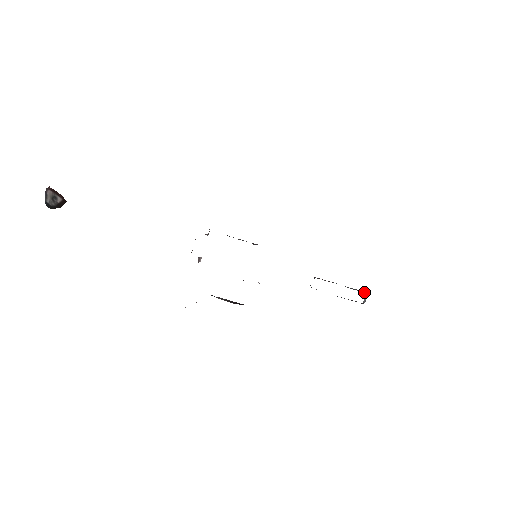
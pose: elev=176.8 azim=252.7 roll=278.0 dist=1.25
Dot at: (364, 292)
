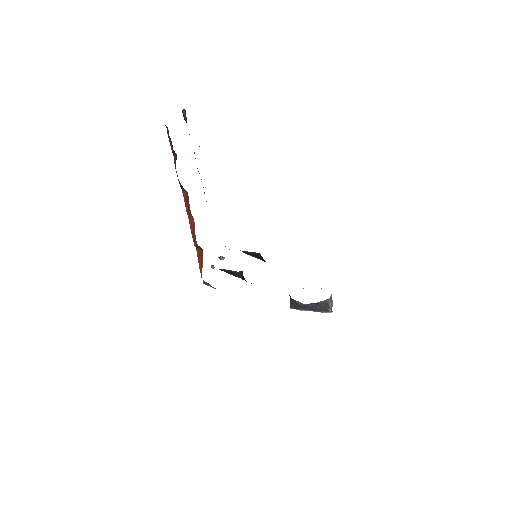
Dot at: (331, 299)
